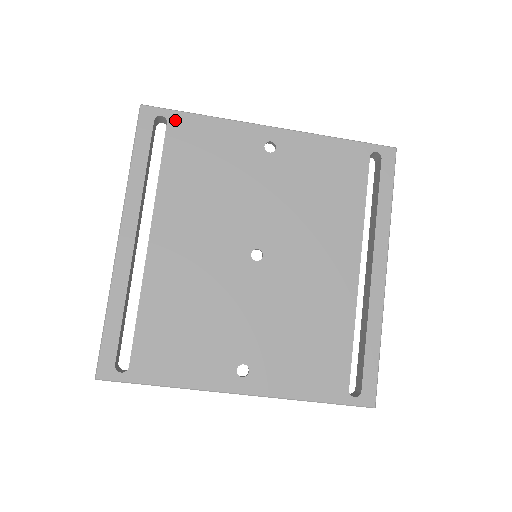
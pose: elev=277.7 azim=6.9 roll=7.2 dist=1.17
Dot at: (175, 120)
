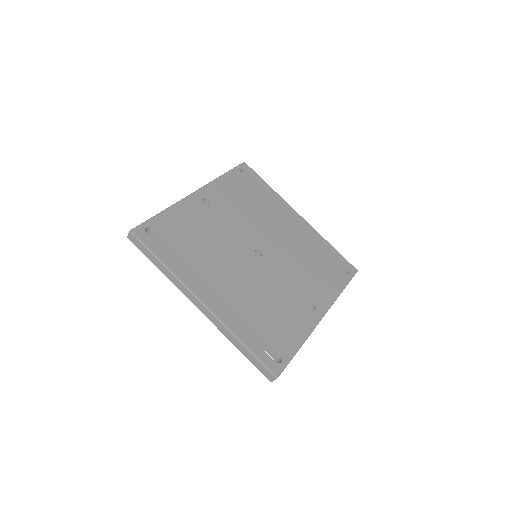
Dot at: (155, 224)
